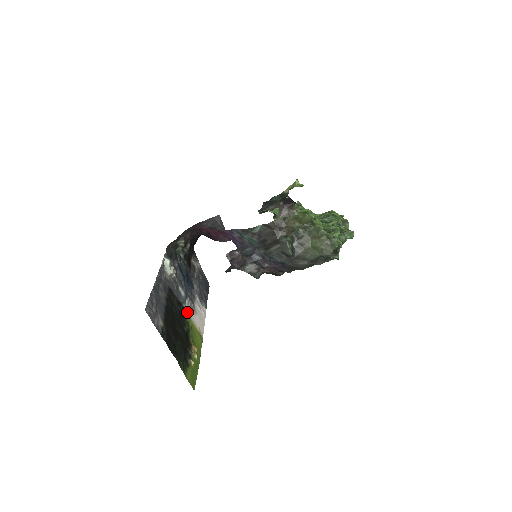
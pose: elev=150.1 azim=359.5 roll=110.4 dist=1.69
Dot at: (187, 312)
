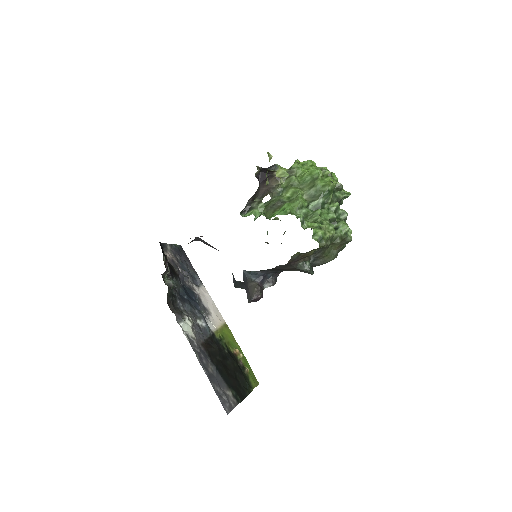
Dot at: (213, 330)
